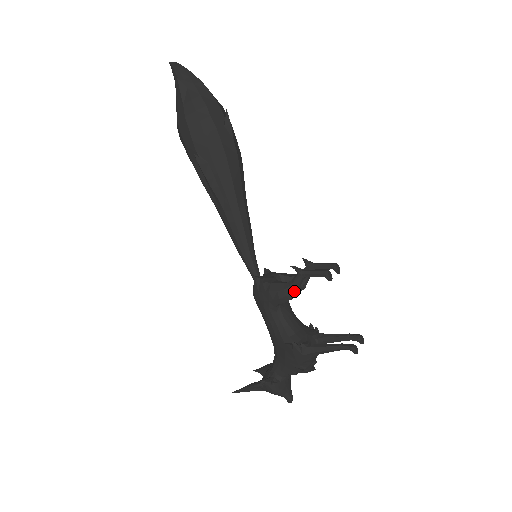
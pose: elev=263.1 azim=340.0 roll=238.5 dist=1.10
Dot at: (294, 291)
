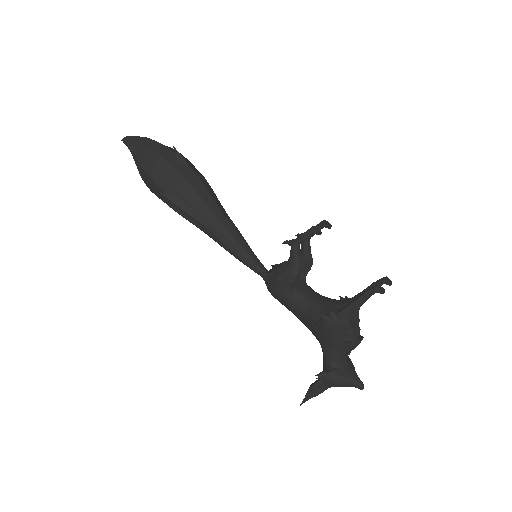
Dot at: (297, 265)
